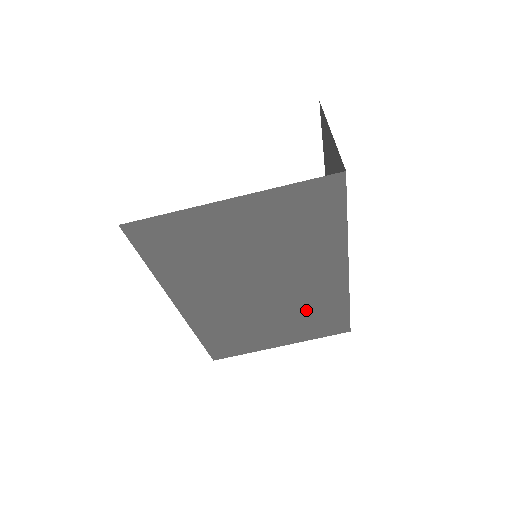
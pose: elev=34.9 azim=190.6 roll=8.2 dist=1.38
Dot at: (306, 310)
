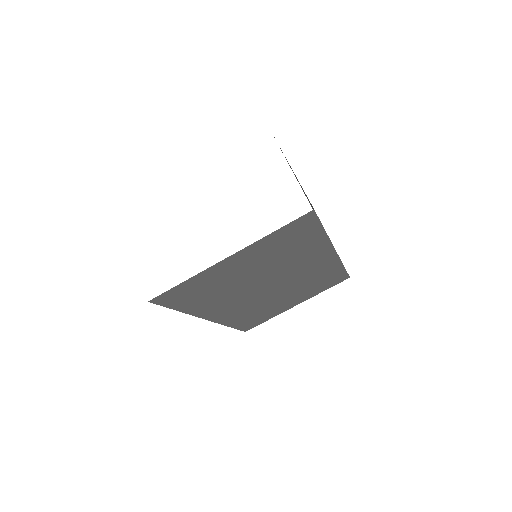
Dot at: (309, 282)
